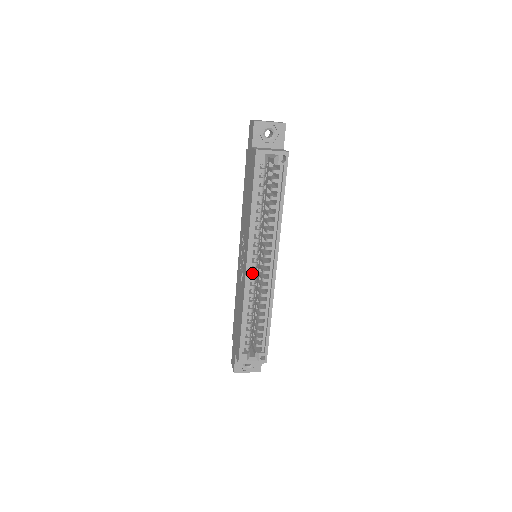
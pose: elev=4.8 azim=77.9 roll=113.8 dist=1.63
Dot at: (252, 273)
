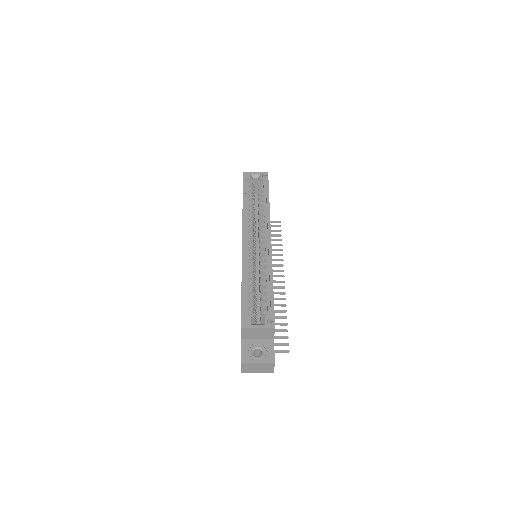
Dot at: (249, 247)
